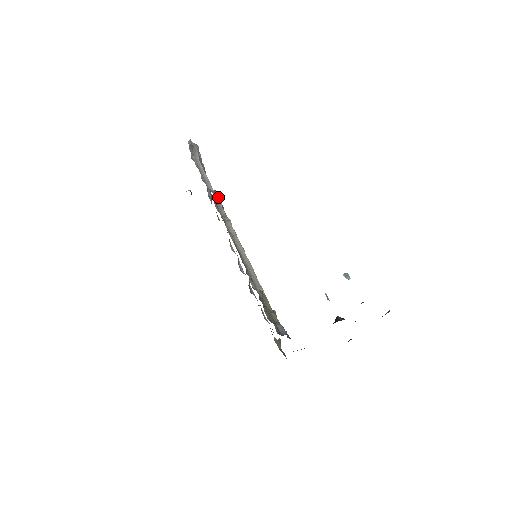
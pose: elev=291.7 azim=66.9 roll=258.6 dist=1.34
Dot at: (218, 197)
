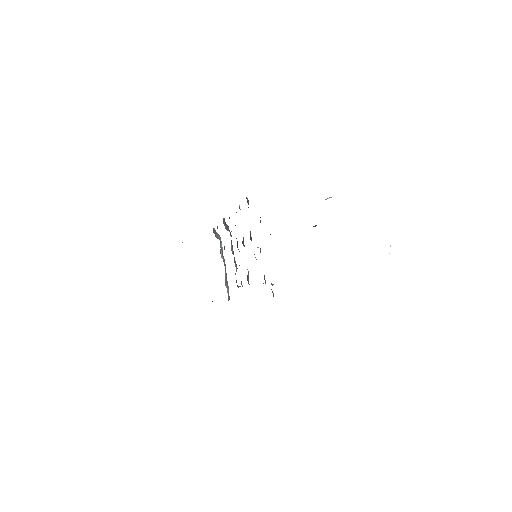
Dot at: (228, 229)
